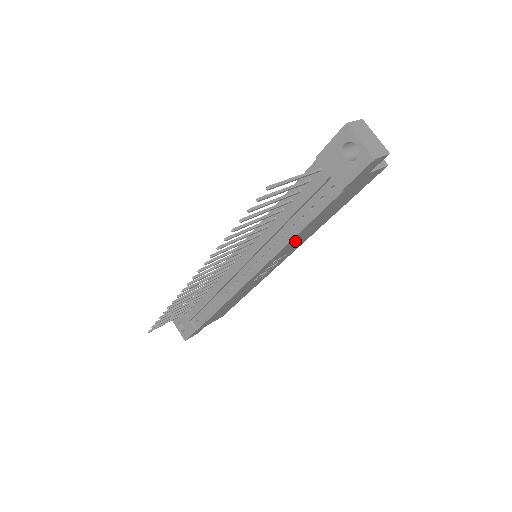
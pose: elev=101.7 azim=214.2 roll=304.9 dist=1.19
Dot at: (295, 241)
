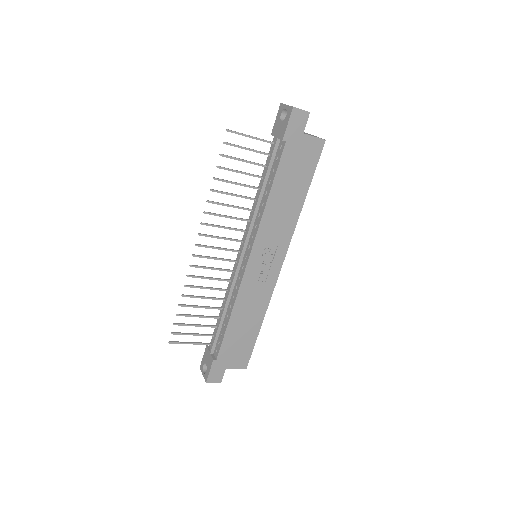
Dot at: (274, 216)
